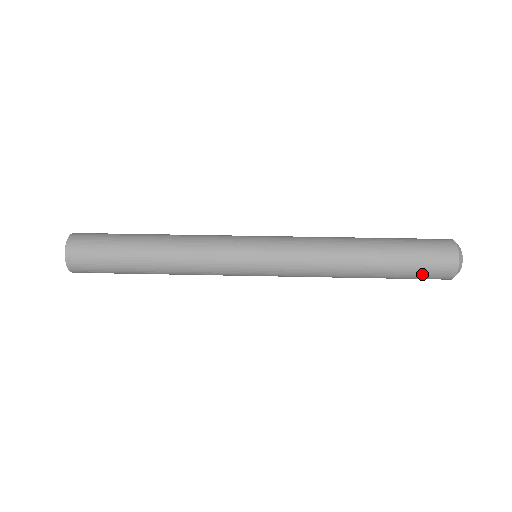
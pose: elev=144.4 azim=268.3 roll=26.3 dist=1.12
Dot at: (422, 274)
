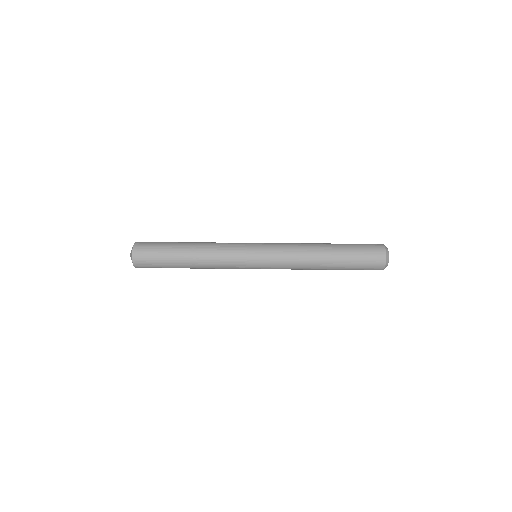
Dot at: (363, 268)
